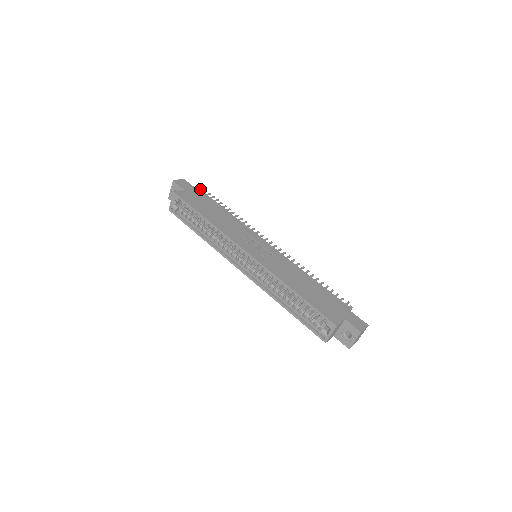
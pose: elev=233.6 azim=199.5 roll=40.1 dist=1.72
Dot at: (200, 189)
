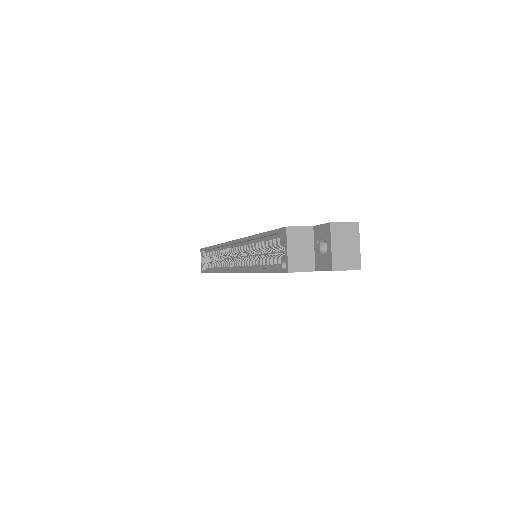
Dot at: occluded
